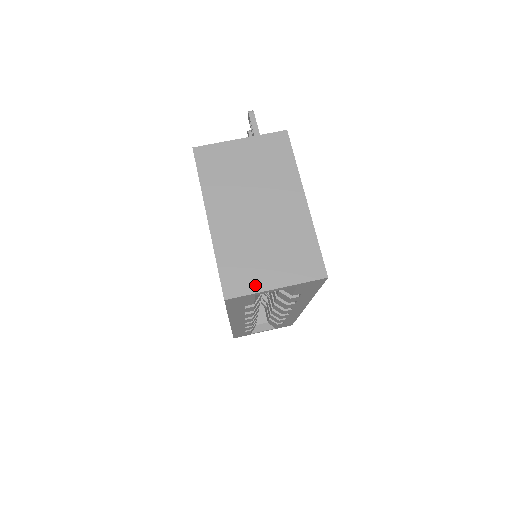
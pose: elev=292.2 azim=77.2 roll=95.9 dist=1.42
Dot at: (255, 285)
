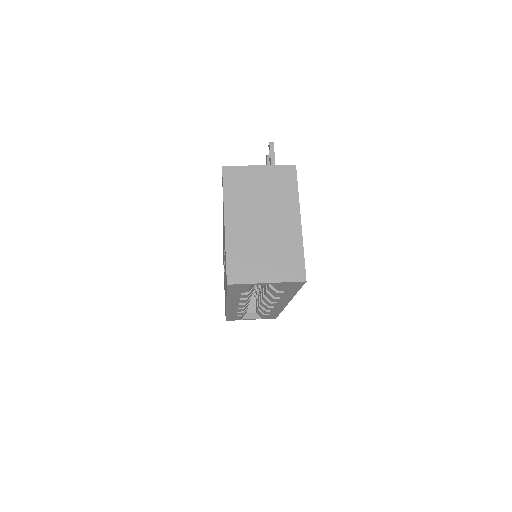
Dot at: (251, 277)
